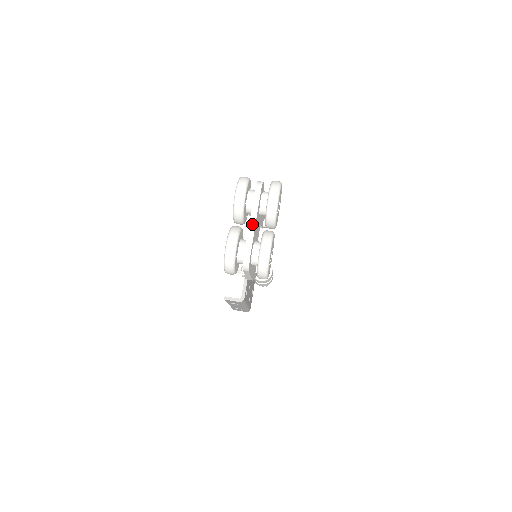
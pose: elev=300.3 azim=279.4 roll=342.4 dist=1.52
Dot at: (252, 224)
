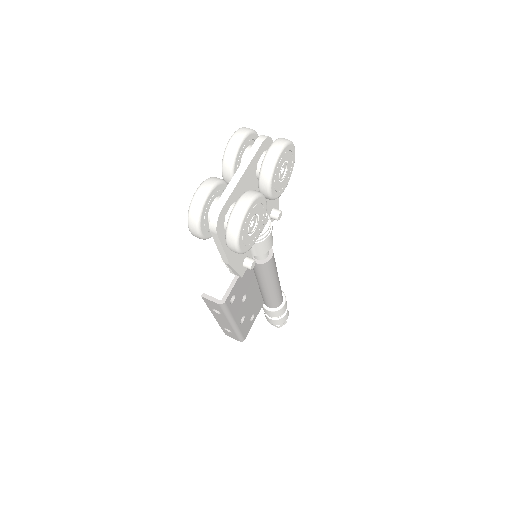
Dot at: (238, 175)
